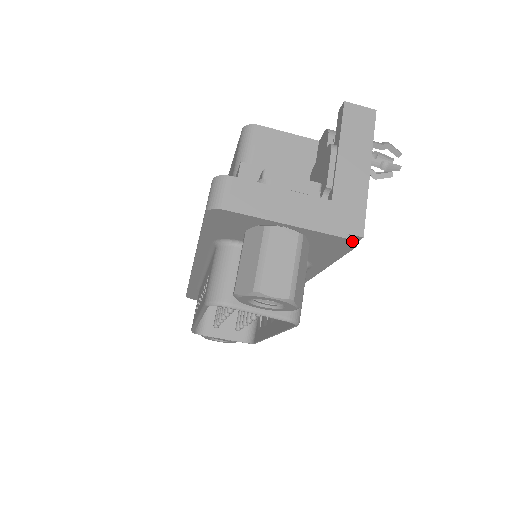
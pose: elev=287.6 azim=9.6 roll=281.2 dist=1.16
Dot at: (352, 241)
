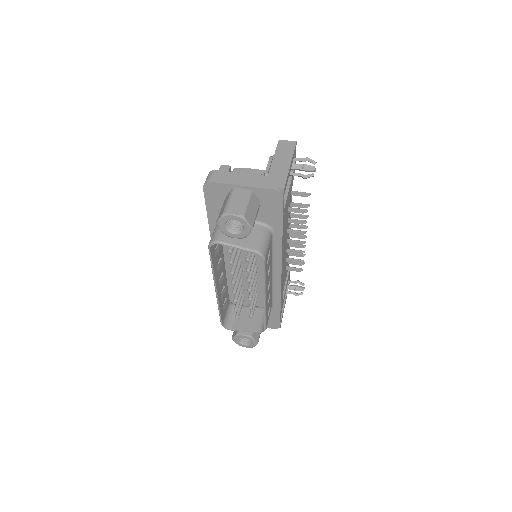
Dot at: (278, 192)
